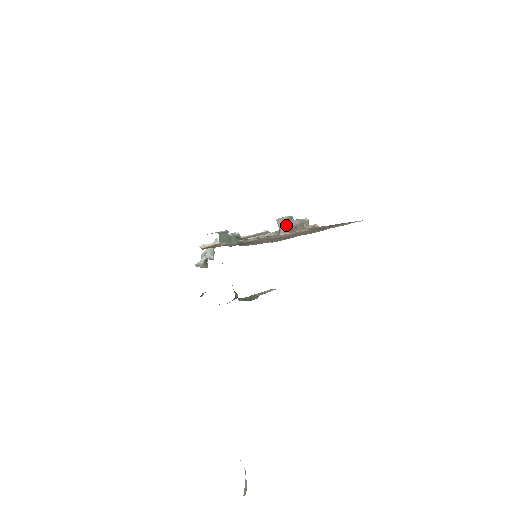
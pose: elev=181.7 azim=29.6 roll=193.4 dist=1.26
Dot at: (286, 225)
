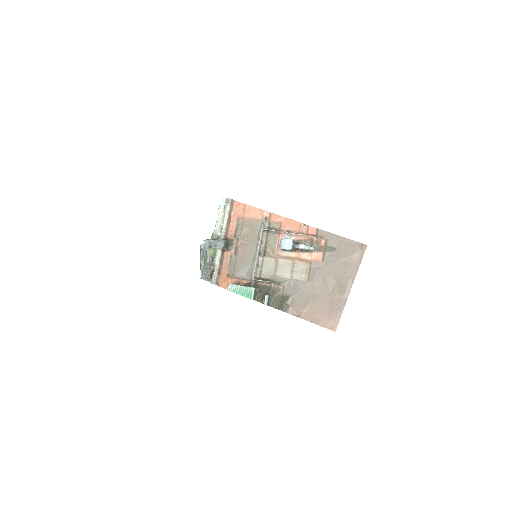
Dot at: (291, 251)
